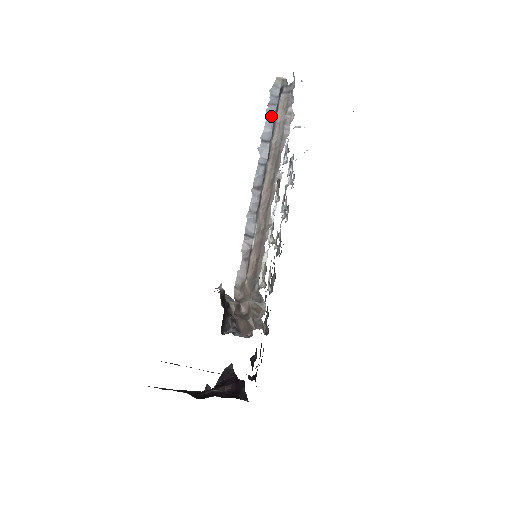
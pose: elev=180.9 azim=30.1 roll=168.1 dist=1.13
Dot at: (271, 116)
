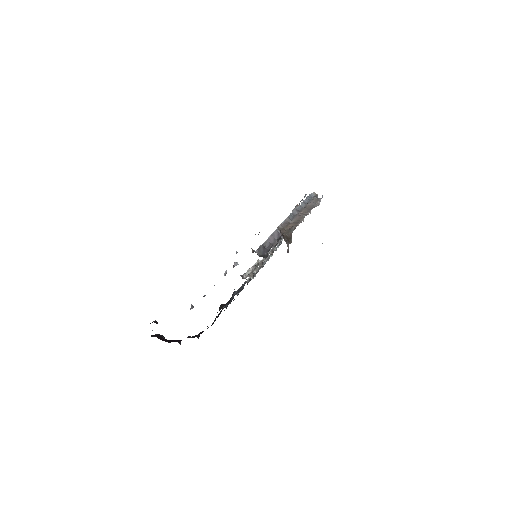
Dot at: (308, 199)
